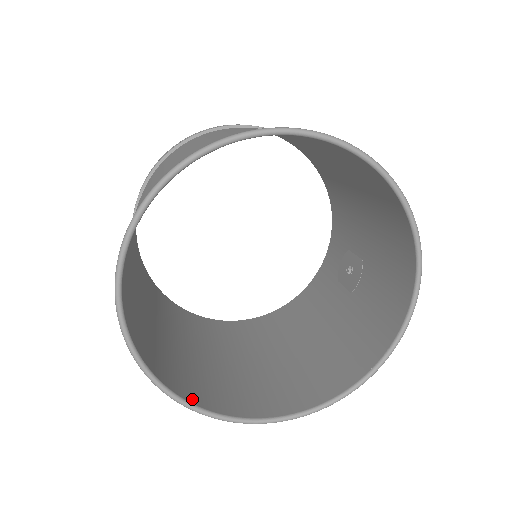
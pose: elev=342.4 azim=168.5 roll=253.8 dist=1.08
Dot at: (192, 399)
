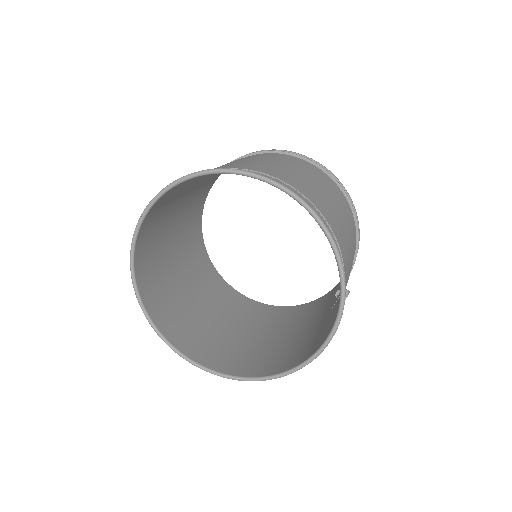
Dot at: (167, 334)
